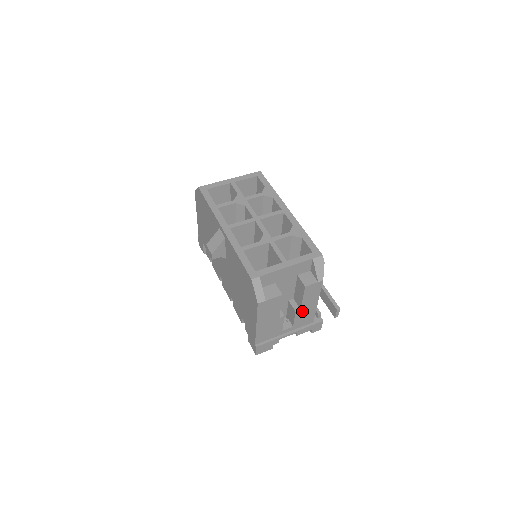
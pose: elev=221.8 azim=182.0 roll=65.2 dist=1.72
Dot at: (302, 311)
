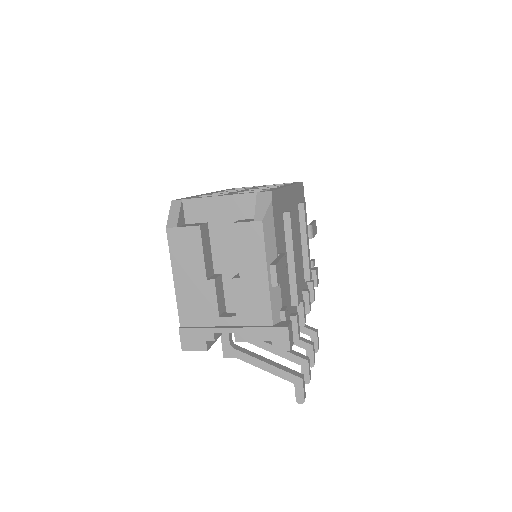
Dot at: (244, 283)
